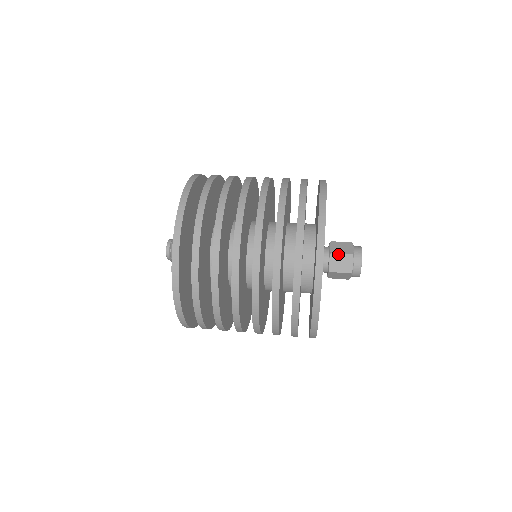
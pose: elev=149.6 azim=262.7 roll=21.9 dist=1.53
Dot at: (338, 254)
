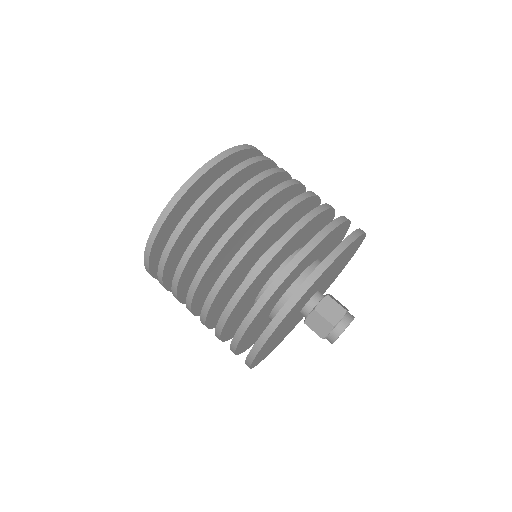
Dot at: (310, 328)
